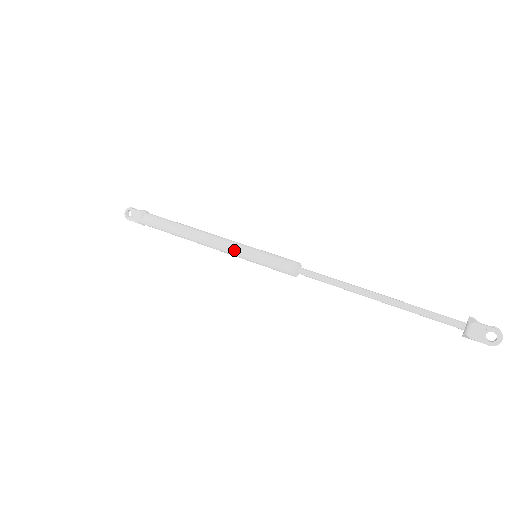
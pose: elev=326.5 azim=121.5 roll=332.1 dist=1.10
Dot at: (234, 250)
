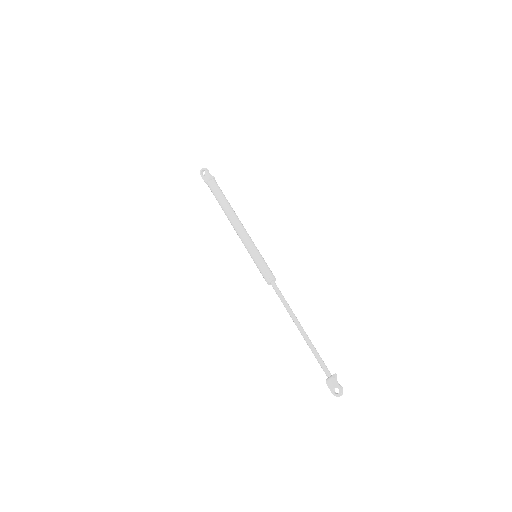
Dot at: (246, 244)
